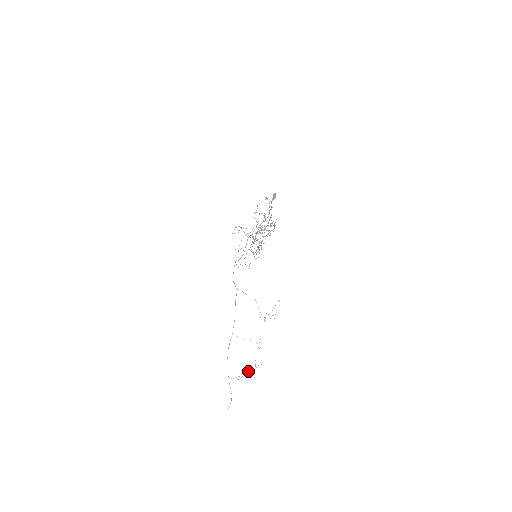
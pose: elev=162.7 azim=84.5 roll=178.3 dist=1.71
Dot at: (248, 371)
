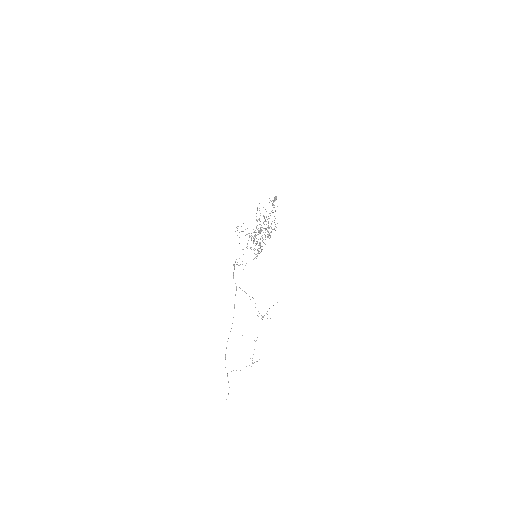
Dot at: (246, 366)
